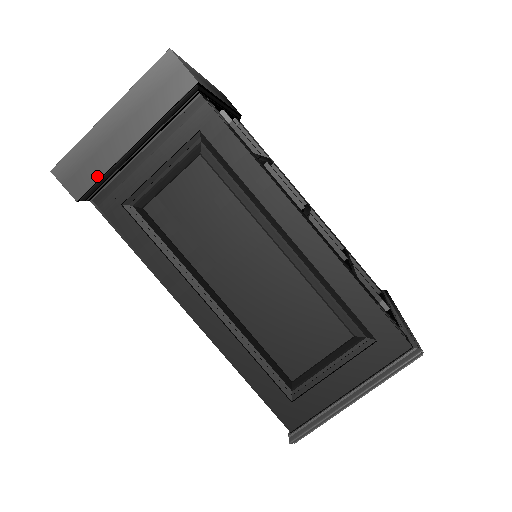
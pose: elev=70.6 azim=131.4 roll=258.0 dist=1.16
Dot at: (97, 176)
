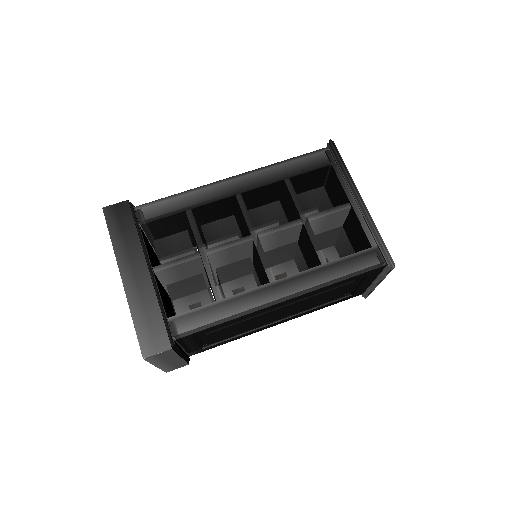
Dot at: (184, 363)
